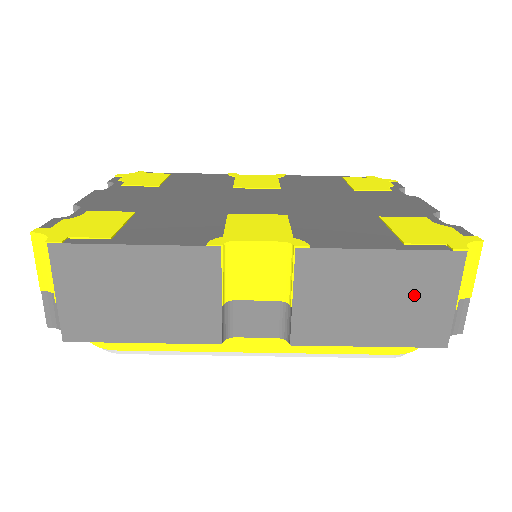
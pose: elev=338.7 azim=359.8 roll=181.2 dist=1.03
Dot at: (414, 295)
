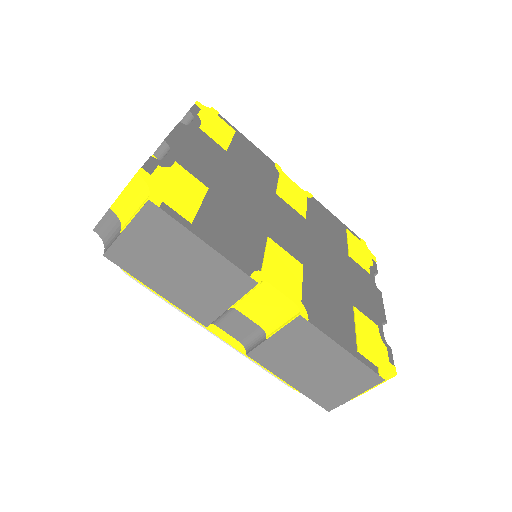
Dot at: (338, 379)
